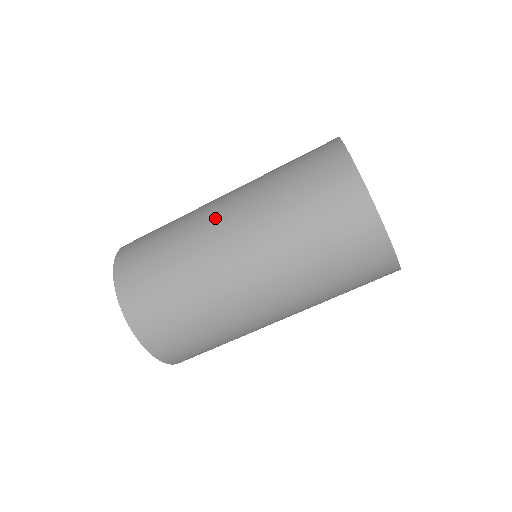
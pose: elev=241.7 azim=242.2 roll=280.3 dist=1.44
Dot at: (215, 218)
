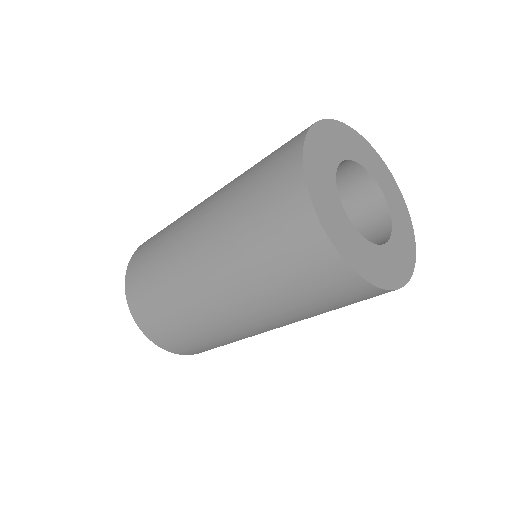
Dot at: (194, 270)
